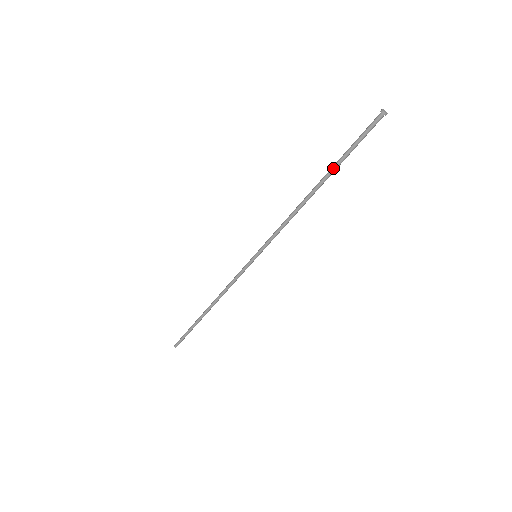
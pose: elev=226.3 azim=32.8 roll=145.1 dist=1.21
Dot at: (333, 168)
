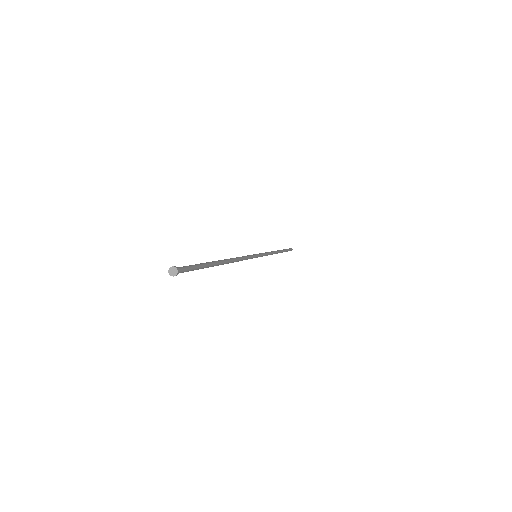
Dot at: occluded
